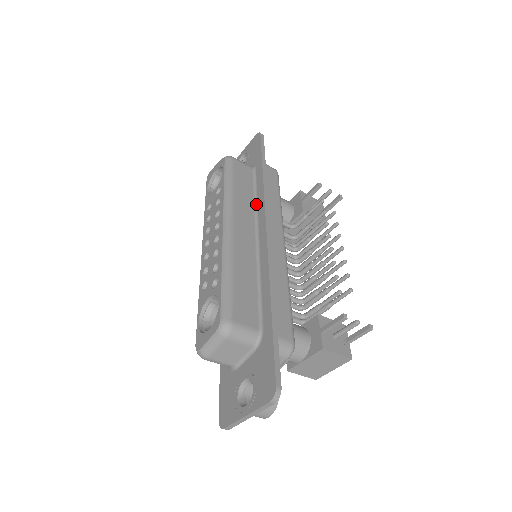
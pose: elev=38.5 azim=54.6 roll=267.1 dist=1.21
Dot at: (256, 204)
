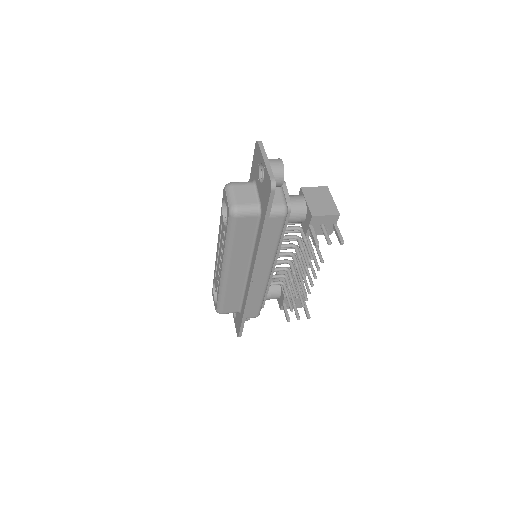
Dot at: (253, 249)
